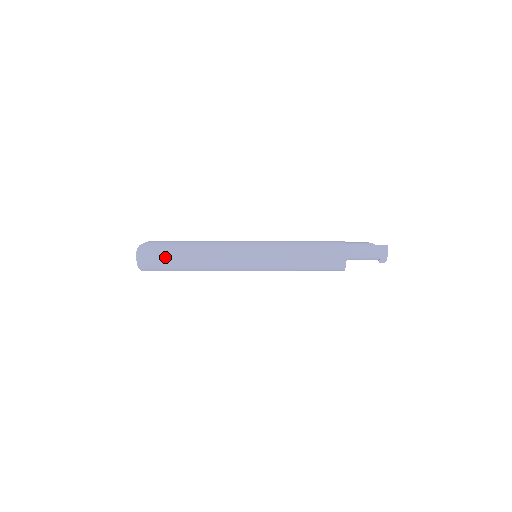
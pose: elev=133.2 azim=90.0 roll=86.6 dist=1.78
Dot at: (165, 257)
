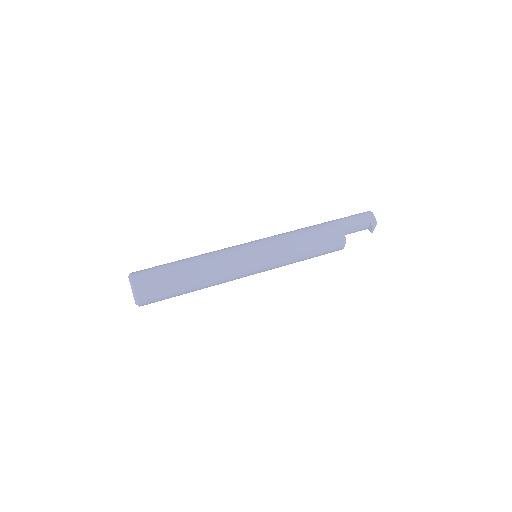
Dot at: (162, 270)
